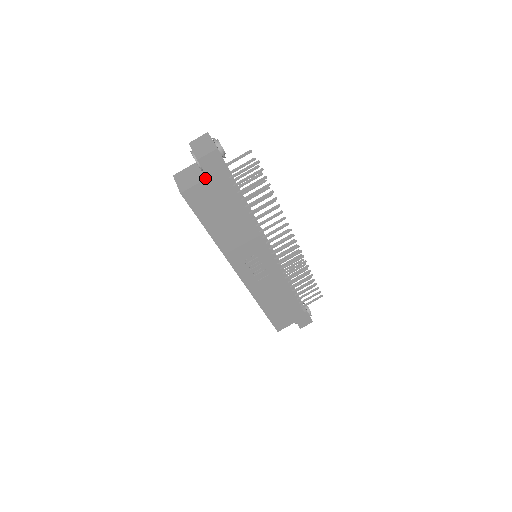
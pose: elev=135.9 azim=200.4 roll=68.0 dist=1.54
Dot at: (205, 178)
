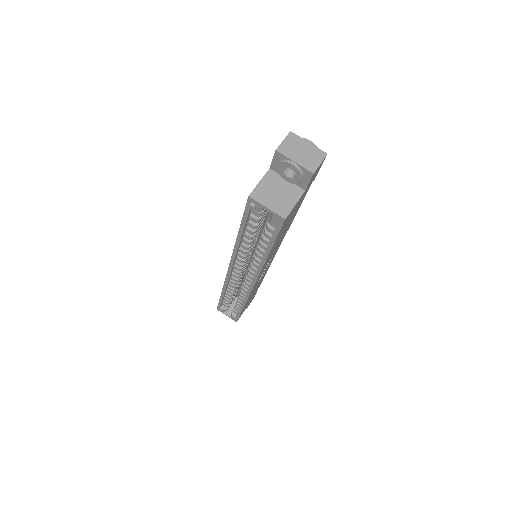
Dot at: (303, 192)
